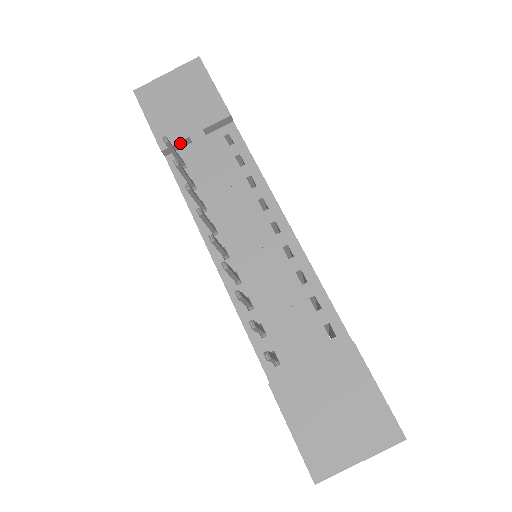
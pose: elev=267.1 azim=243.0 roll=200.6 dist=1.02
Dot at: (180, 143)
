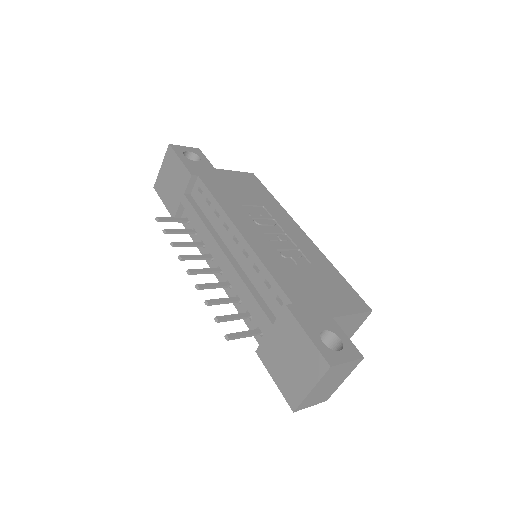
Dot at: (180, 209)
